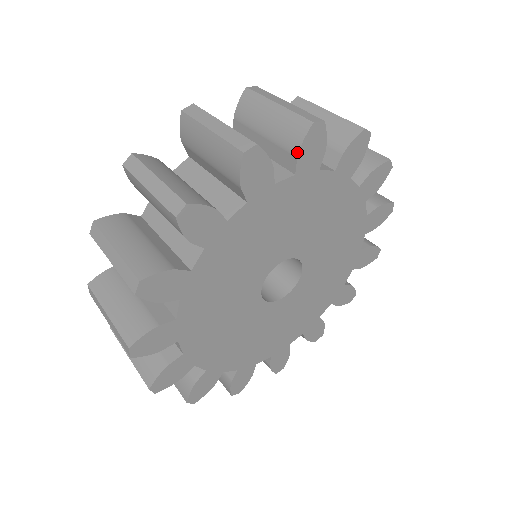
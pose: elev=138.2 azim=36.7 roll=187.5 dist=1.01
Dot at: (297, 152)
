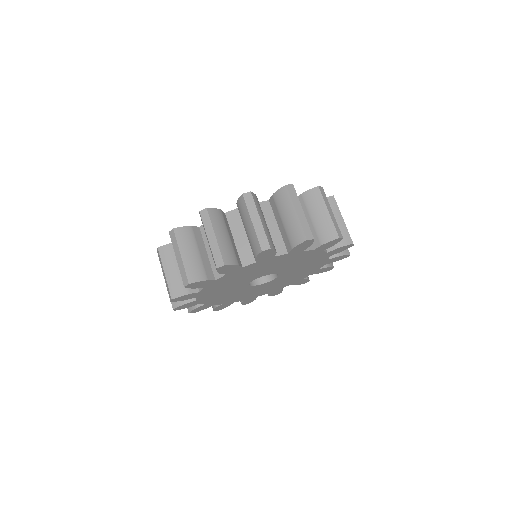
Dot at: (323, 244)
